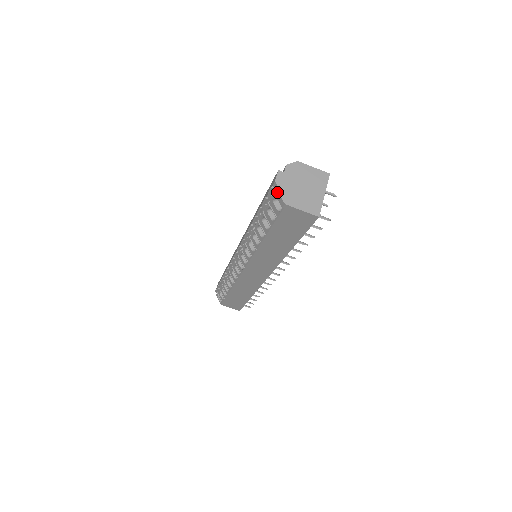
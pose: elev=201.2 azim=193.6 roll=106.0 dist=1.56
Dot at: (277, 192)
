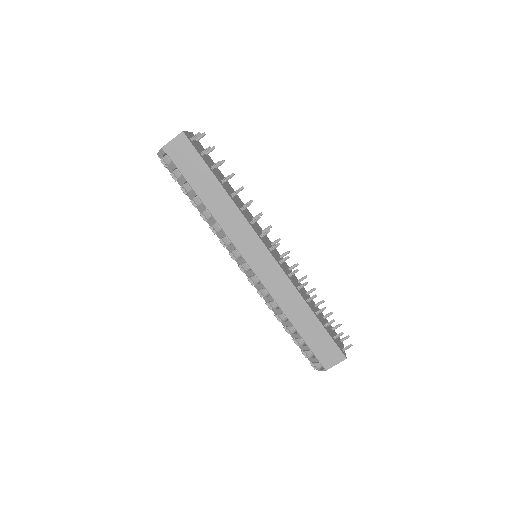
Dot at: (158, 153)
